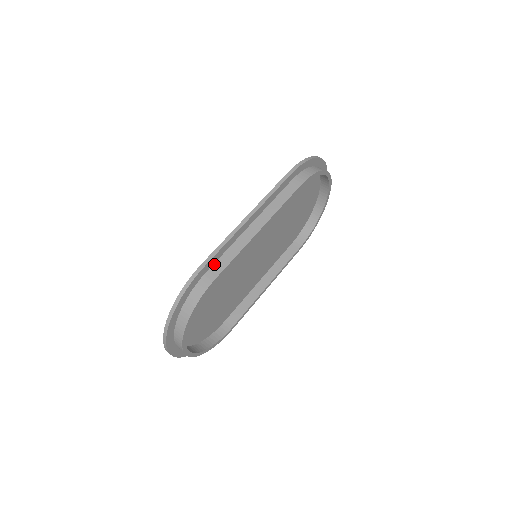
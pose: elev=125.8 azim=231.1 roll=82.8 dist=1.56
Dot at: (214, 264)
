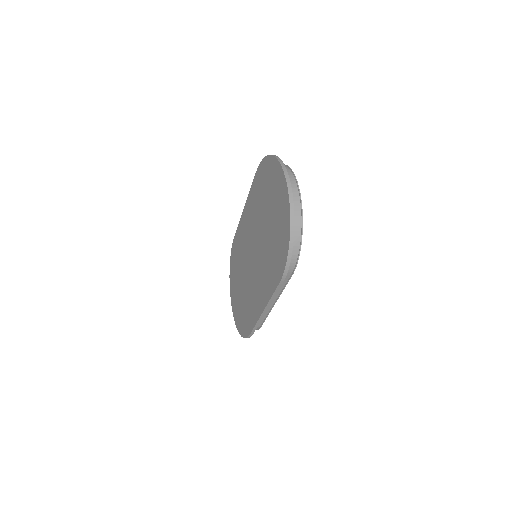
Dot at: occluded
